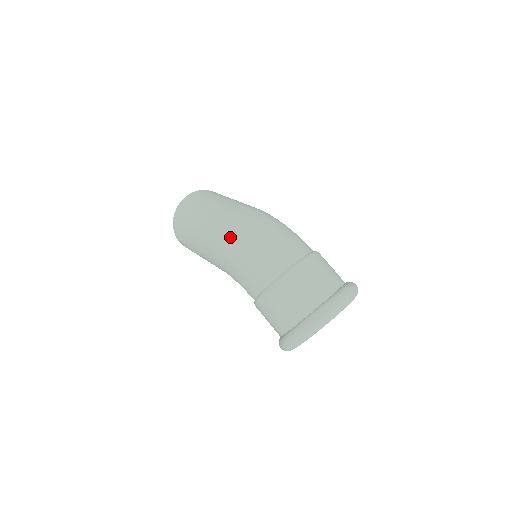
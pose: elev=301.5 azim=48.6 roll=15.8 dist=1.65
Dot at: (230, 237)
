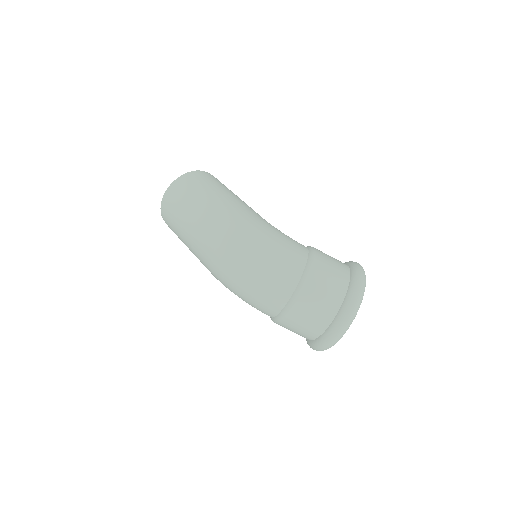
Dot at: (221, 276)
